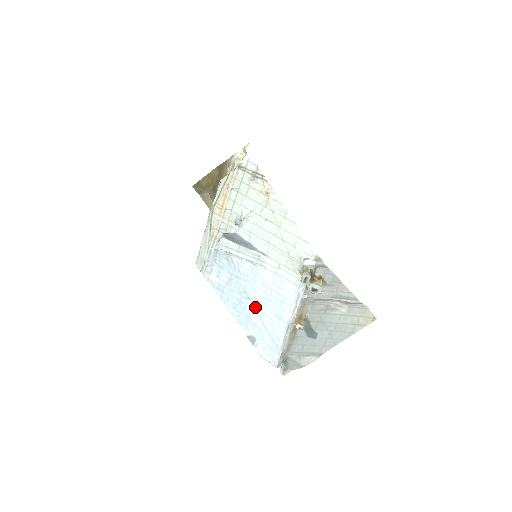
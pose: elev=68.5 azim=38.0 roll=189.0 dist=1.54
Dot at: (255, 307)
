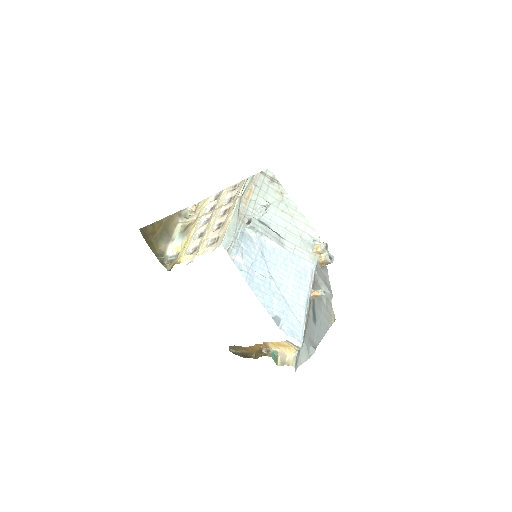
Dot at: (278, 286)
